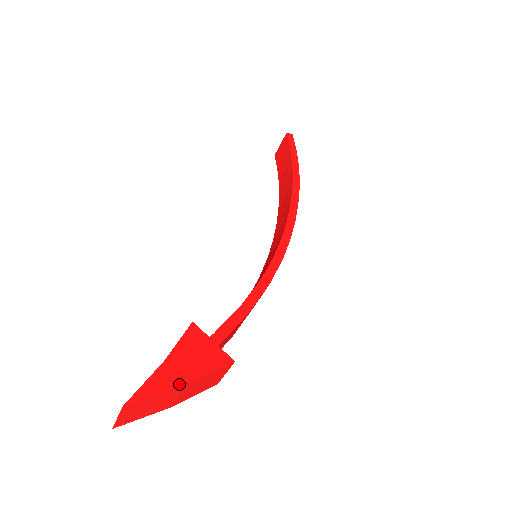
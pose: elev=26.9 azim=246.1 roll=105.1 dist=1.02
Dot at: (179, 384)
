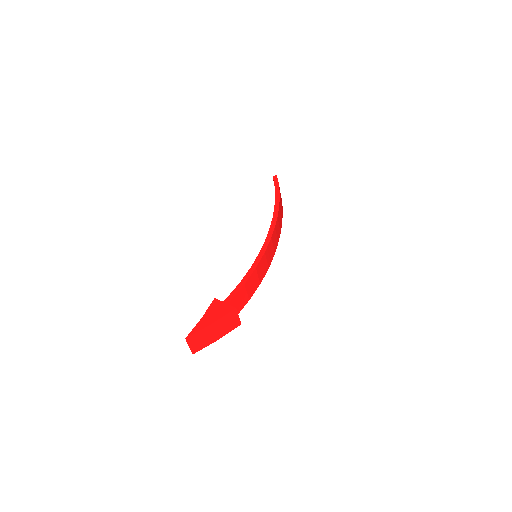
Dot at: (209, 324)
